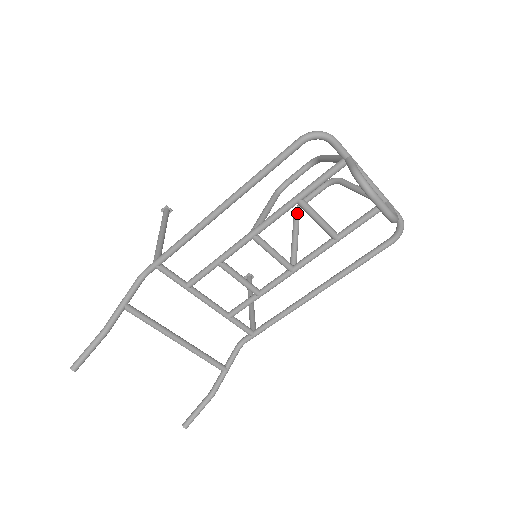
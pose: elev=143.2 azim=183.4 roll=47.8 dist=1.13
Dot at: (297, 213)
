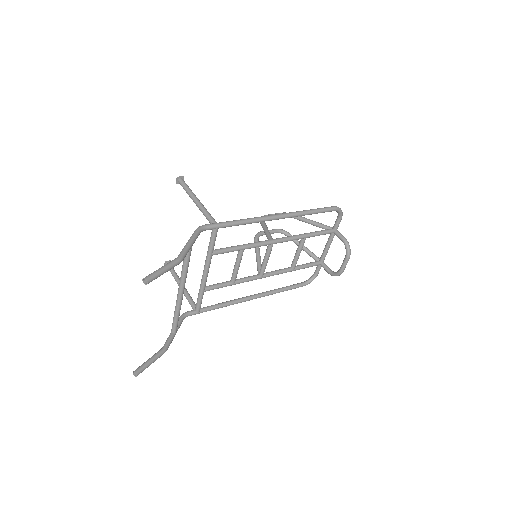
Dot at: (258, 239)
